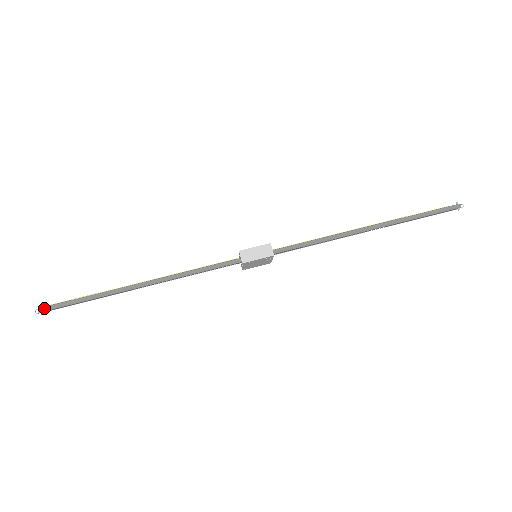
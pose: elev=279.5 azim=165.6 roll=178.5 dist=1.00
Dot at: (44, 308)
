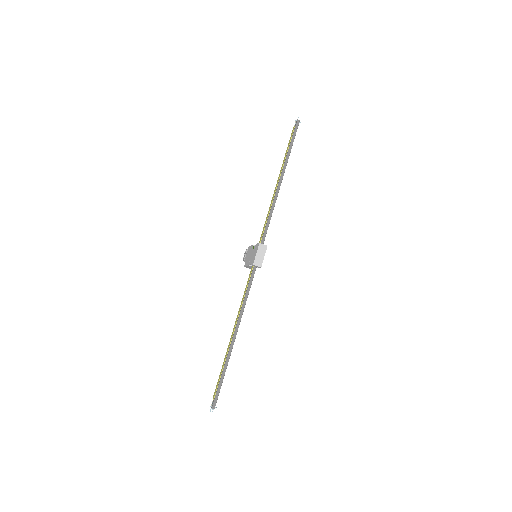
Dot at: (214, 405)
